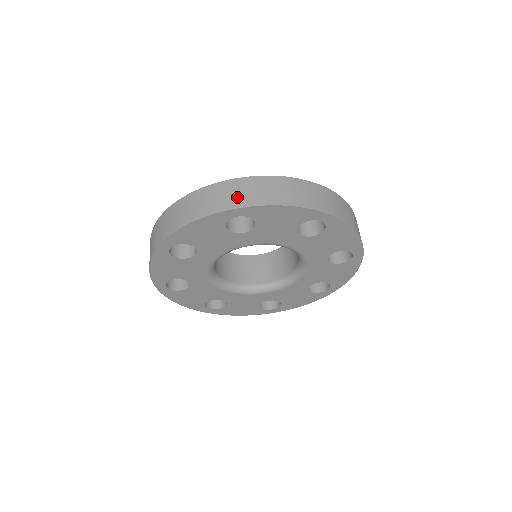
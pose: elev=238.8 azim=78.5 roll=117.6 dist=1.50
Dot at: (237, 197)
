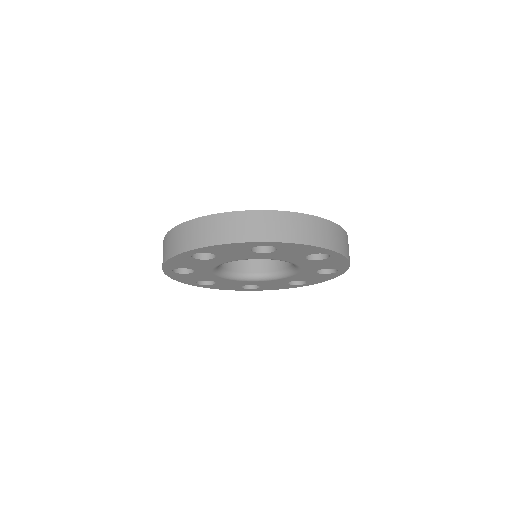
Dot at: (269, 230)
